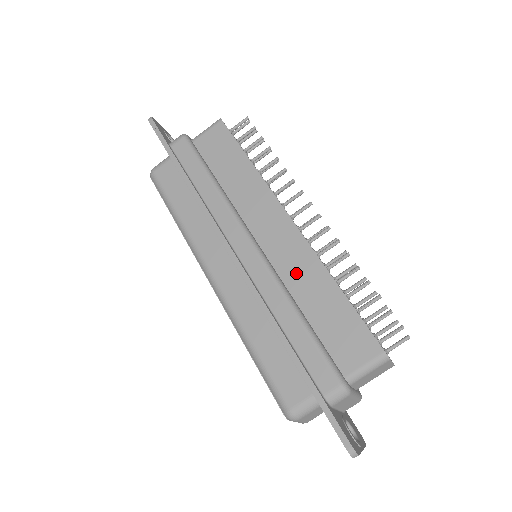
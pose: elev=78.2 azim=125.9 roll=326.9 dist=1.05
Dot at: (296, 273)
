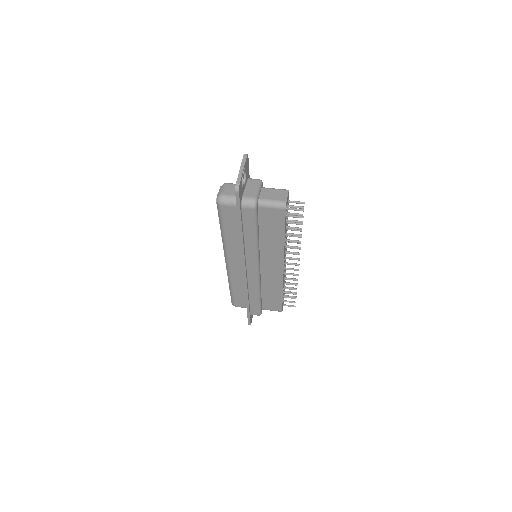
Dot at: occluded
